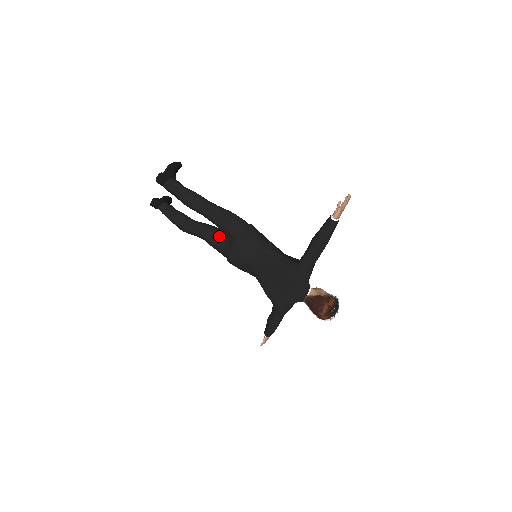
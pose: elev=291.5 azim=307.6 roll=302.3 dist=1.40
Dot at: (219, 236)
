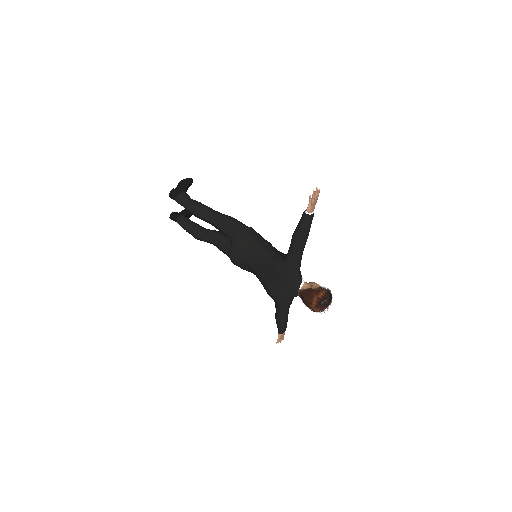
Dot at: (224, 240)
